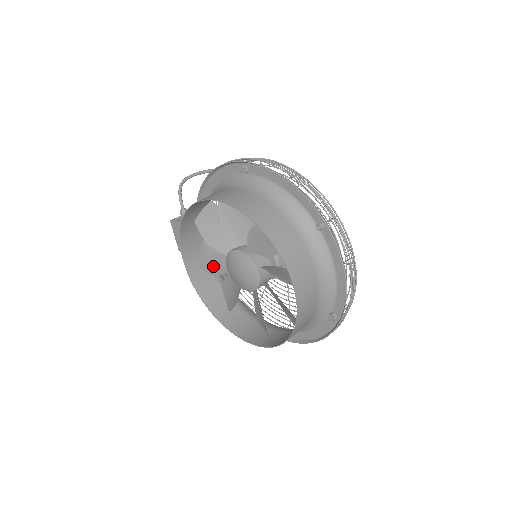
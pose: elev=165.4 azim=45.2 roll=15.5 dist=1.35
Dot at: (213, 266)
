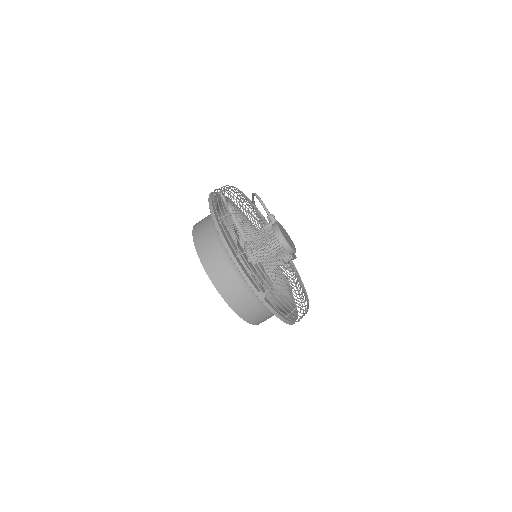
Dot at: occluded
